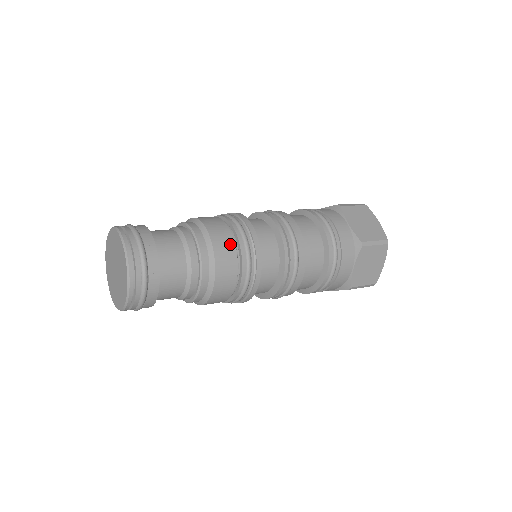
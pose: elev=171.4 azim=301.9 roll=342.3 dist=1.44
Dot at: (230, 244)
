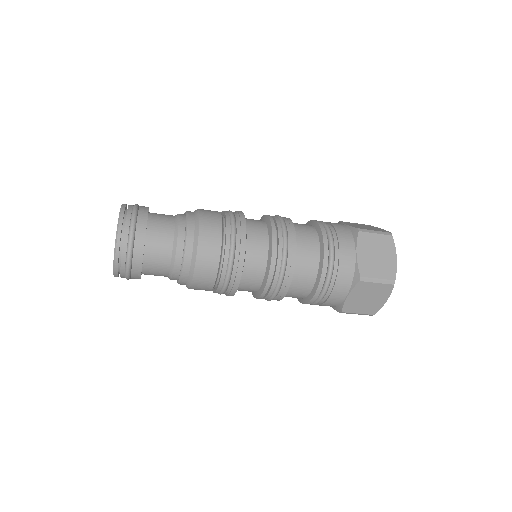
Dot at: (216, 214)
